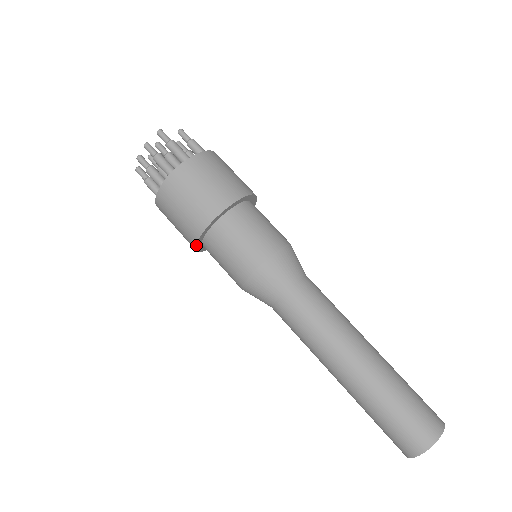
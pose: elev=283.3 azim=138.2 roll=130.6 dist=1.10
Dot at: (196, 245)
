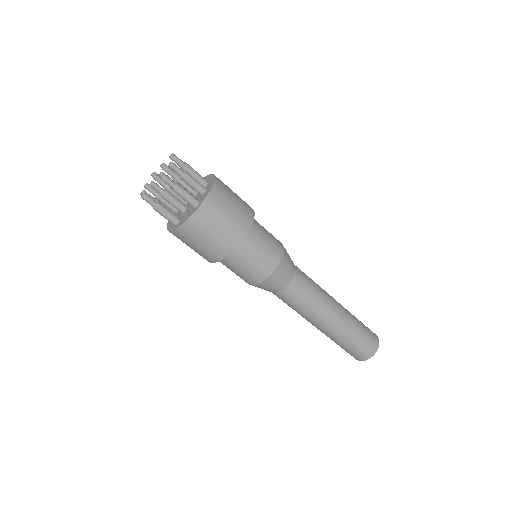
Dot at: occluded
